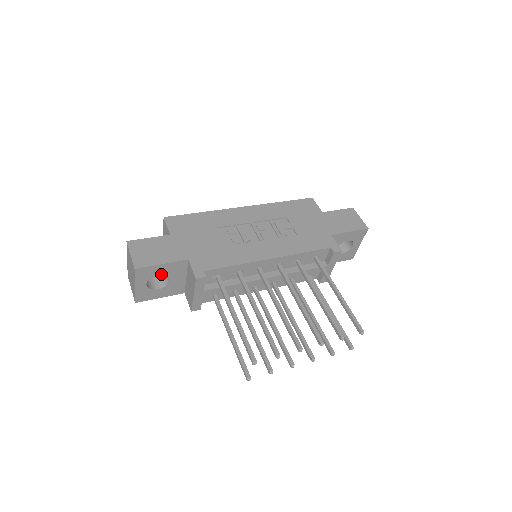
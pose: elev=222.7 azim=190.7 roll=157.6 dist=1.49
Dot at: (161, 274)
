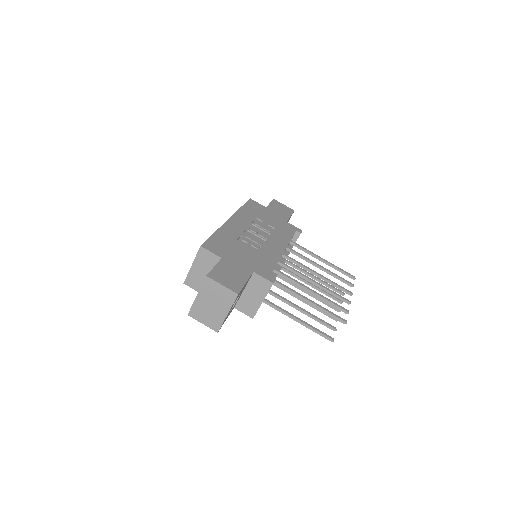
Dot at: occluded
